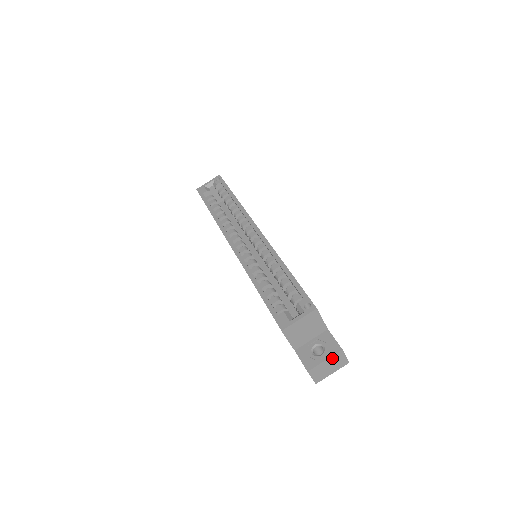
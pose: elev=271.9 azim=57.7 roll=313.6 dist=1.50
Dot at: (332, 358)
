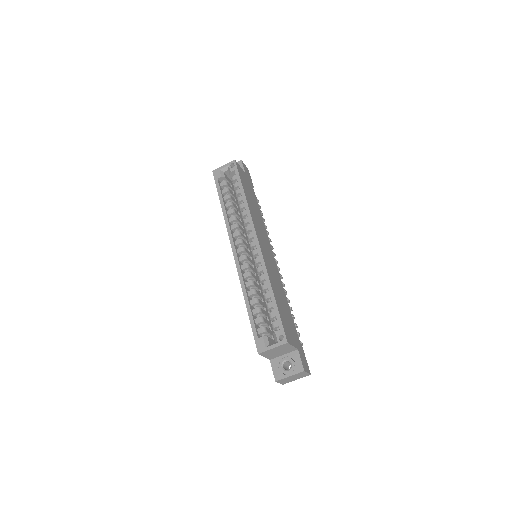
Dot at: (296, 375)
